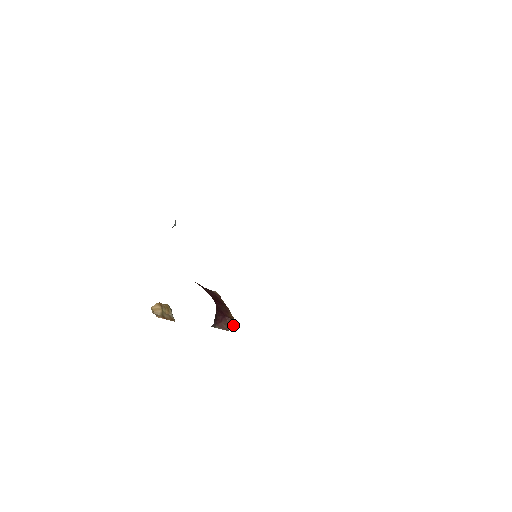
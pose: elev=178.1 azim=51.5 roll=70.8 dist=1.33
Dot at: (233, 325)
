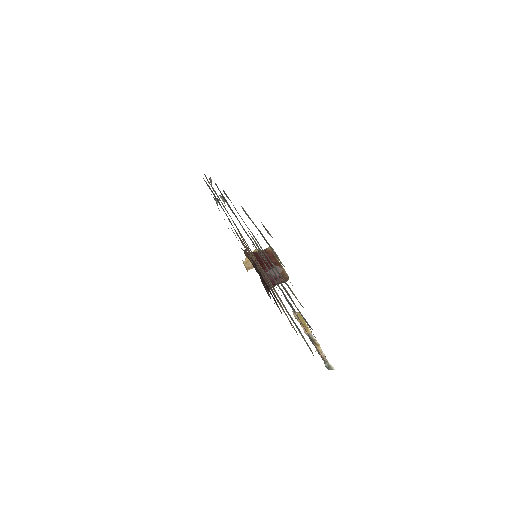
Dot at: (287, 278)
